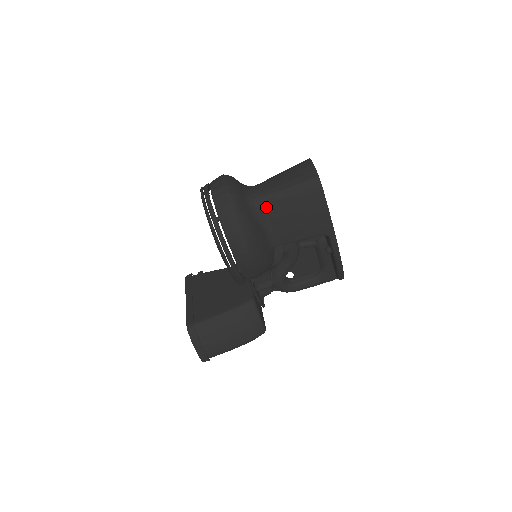
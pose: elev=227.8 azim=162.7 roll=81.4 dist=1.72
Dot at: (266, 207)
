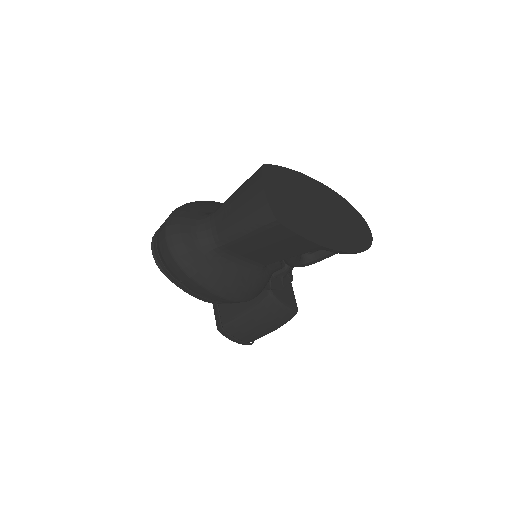
Dot at: (229, 249)
